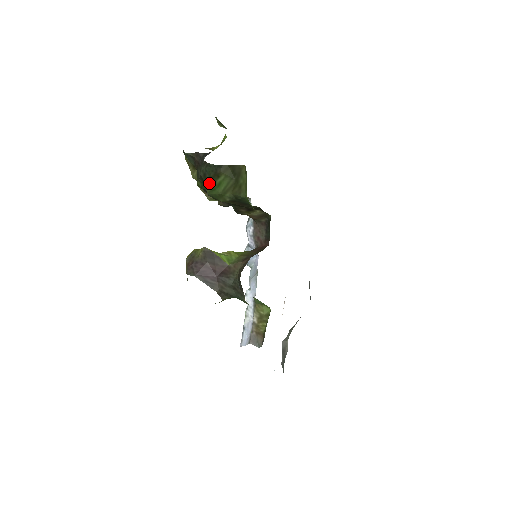
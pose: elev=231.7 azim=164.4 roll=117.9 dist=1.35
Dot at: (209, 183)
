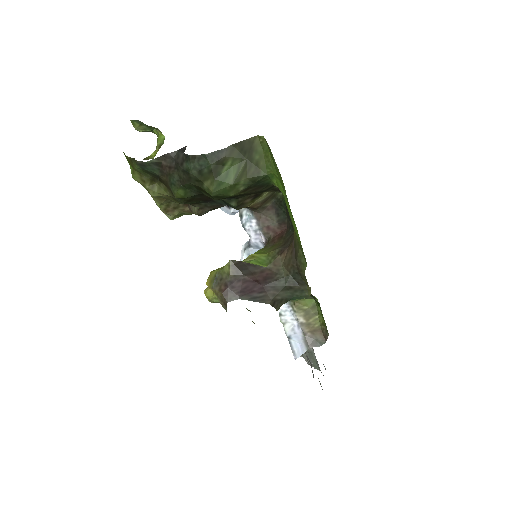
Dot at: (211, 179)
